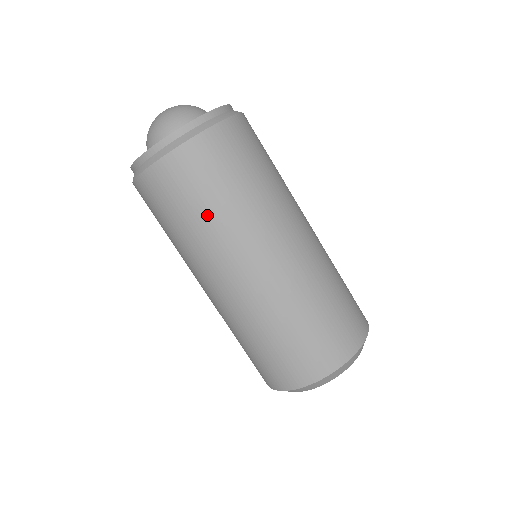
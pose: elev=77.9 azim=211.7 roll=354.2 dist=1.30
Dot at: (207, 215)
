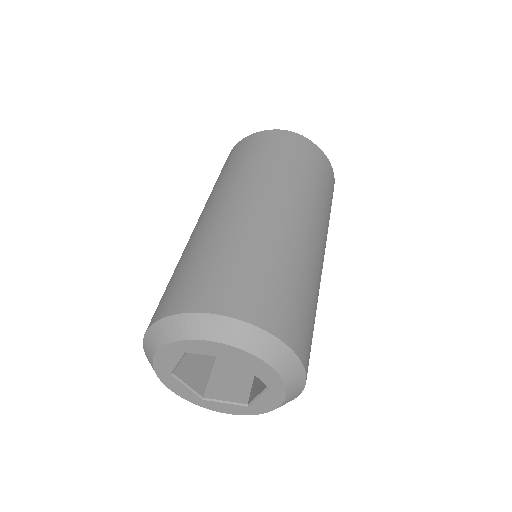
Dot at: occluded
